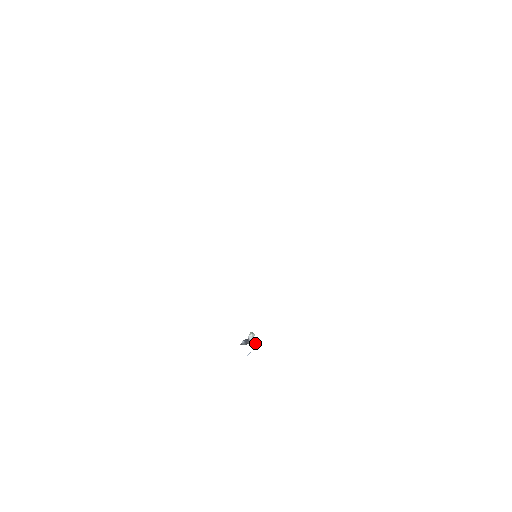
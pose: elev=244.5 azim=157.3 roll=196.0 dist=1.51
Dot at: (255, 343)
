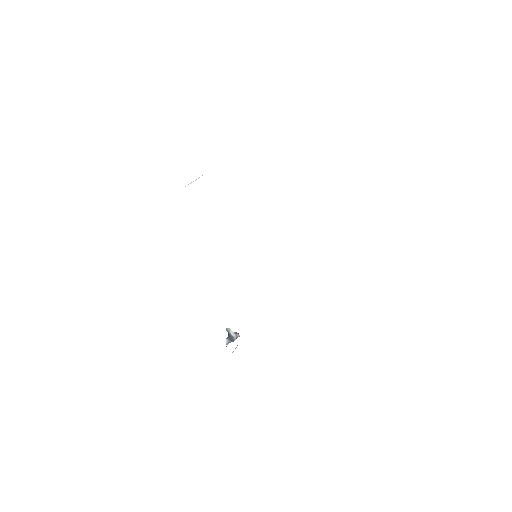
Dot at: occluded
